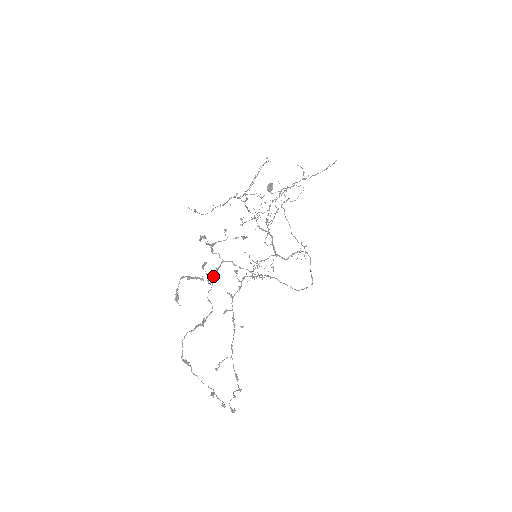
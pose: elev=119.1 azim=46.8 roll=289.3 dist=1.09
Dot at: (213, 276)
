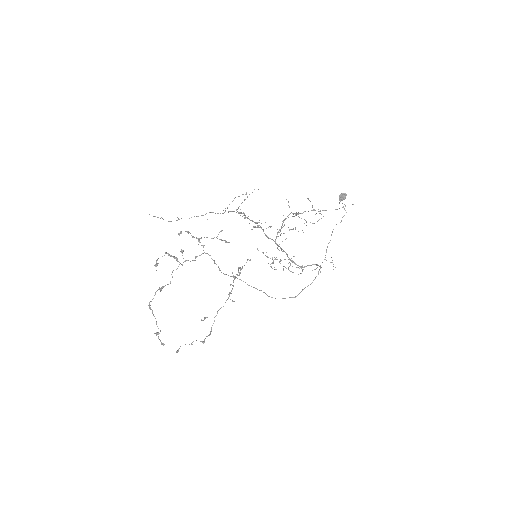
Dot at: occluded
